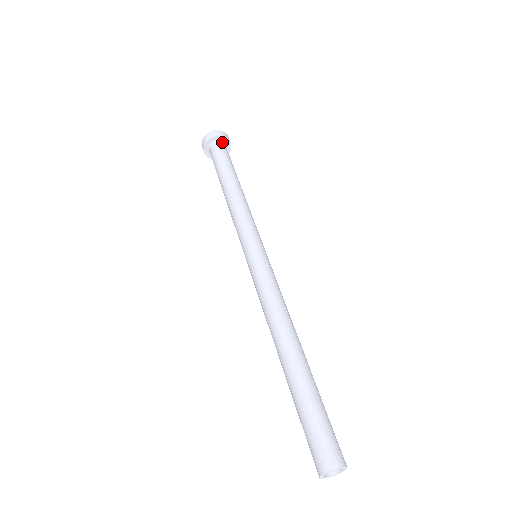
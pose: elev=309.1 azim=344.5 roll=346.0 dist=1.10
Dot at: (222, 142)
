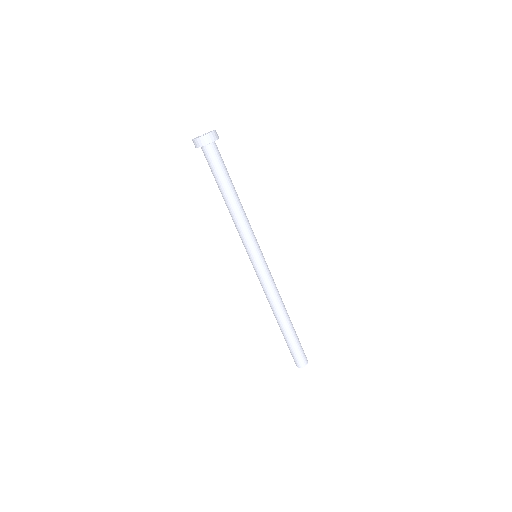
Dot at: (214, 142)
